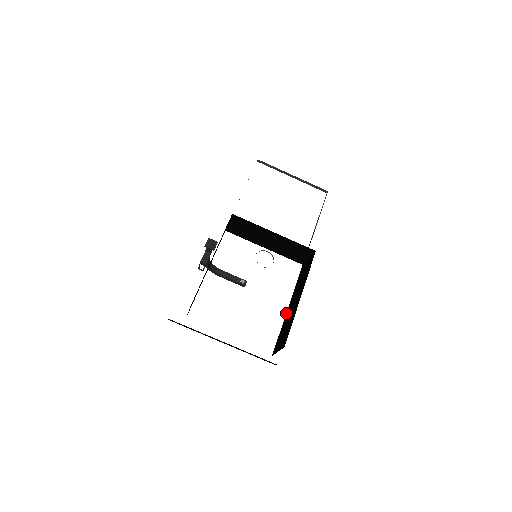
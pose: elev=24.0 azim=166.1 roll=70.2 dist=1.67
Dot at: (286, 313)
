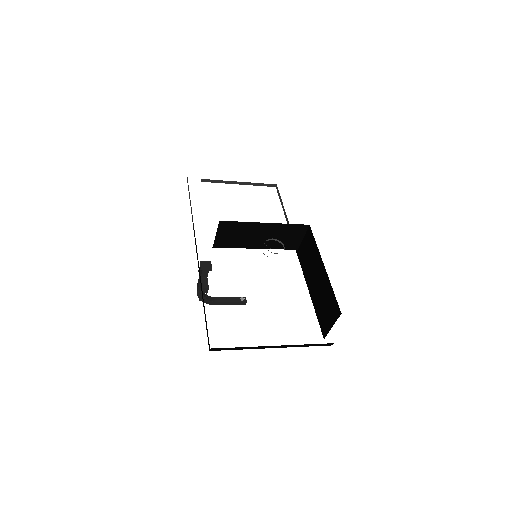
Dot at: (311, 296)
